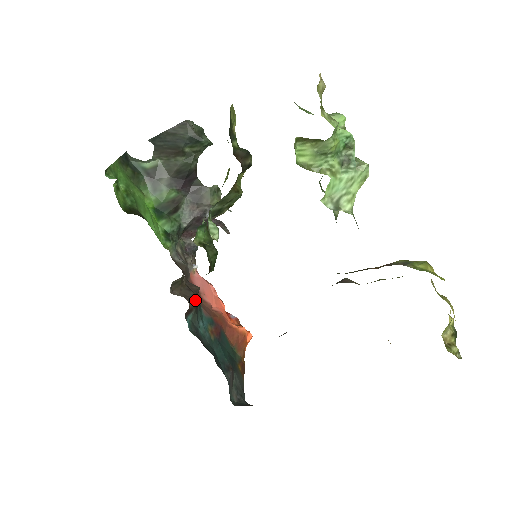
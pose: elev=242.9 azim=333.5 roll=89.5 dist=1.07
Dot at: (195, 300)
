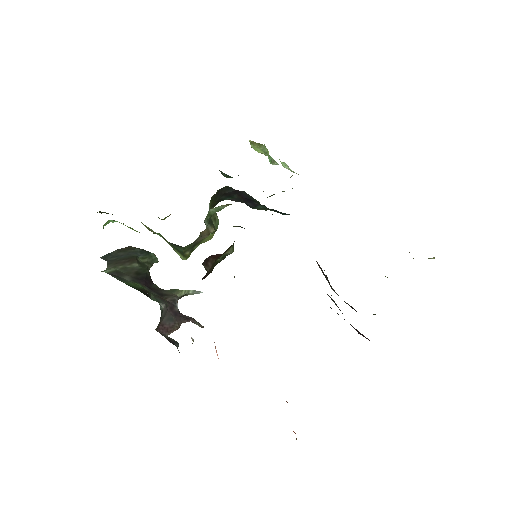
Dot at: occluded
